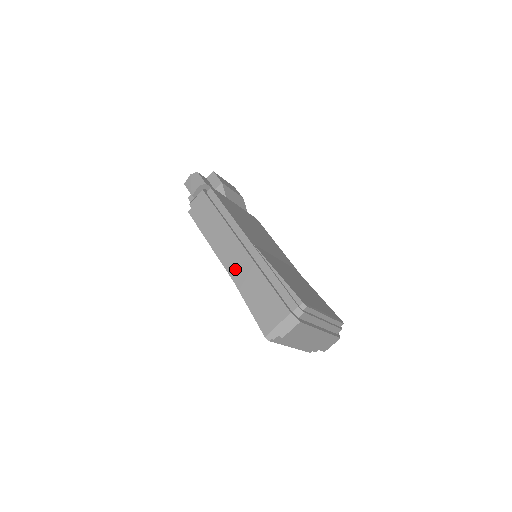
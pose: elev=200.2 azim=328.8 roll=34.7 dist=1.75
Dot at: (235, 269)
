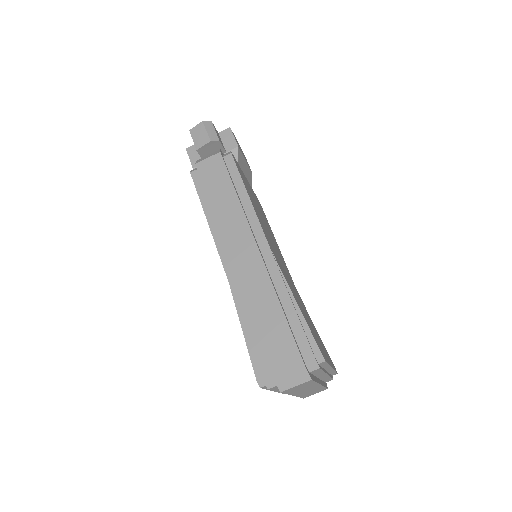
Dot at: (240, 277)
